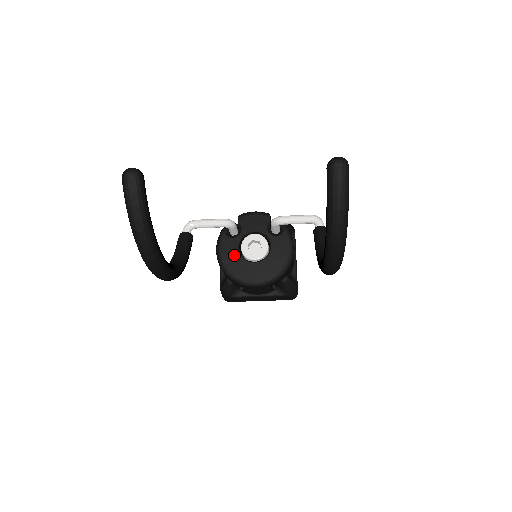
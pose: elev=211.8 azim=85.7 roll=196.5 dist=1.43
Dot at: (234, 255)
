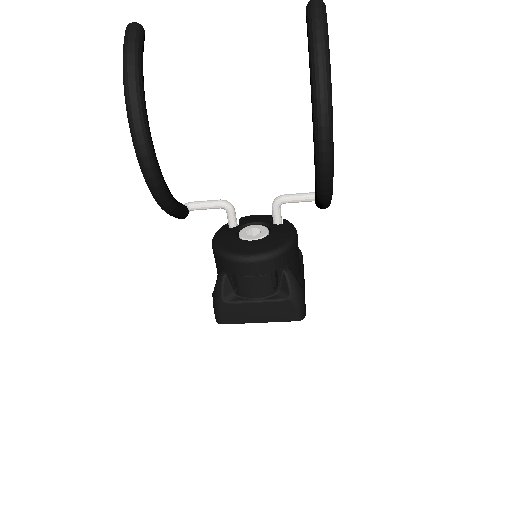
Dot at: (230, 237)
